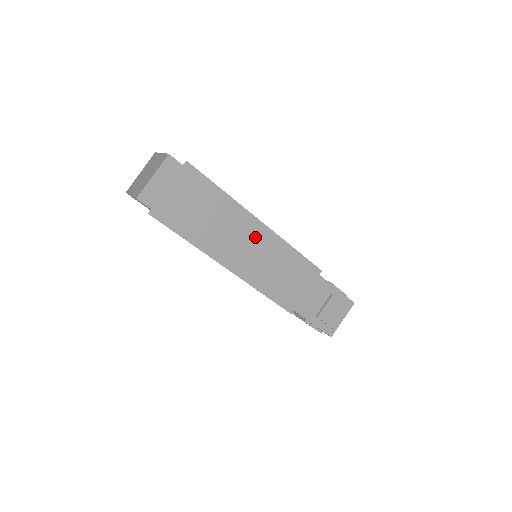
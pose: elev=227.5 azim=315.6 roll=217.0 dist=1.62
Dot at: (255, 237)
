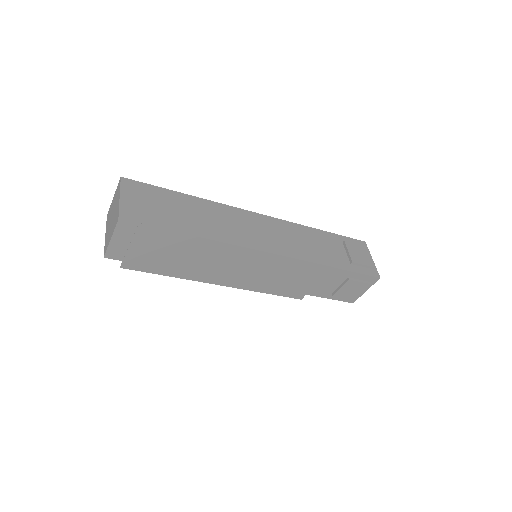
Dot at: (242, 259)
